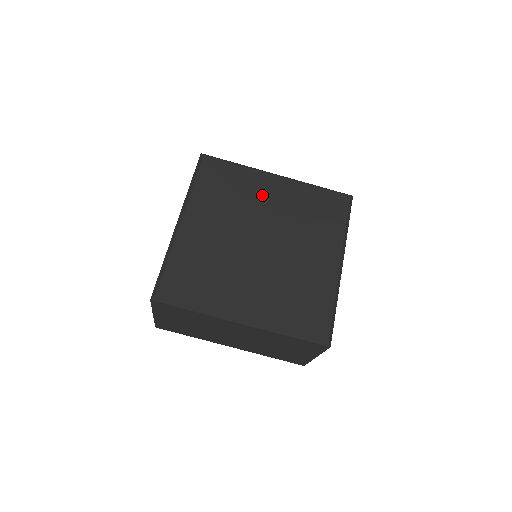
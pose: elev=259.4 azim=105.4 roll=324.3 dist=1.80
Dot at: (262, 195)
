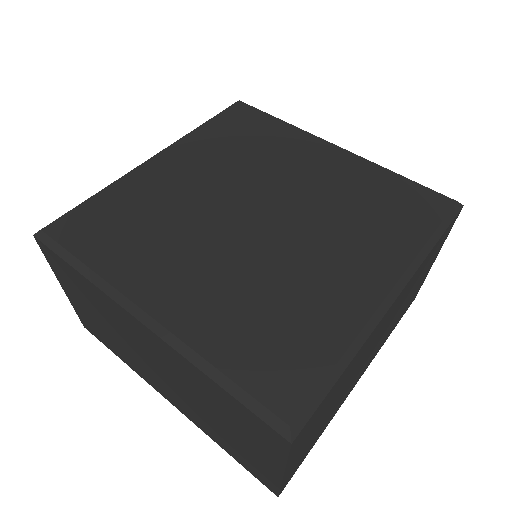
Dot at: (296, 160)
